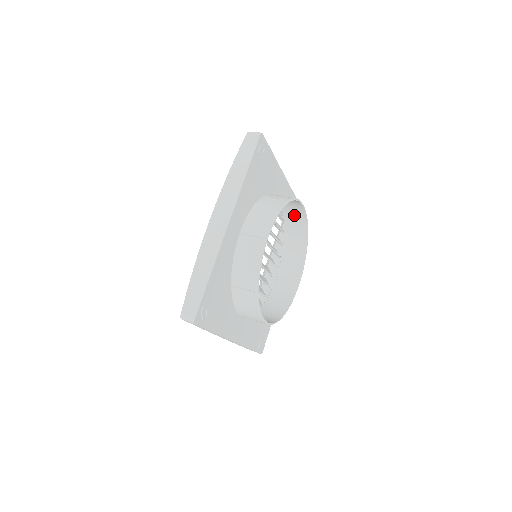
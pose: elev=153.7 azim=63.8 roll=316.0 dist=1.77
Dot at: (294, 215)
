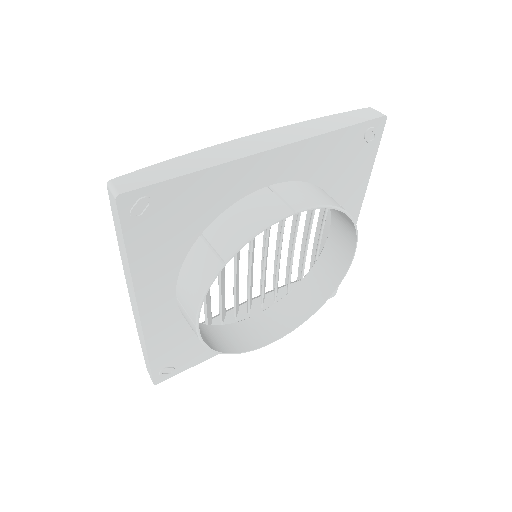
Dot at: (333, 262)
